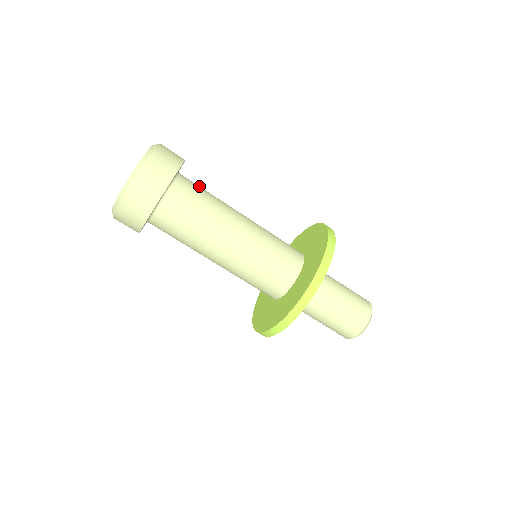
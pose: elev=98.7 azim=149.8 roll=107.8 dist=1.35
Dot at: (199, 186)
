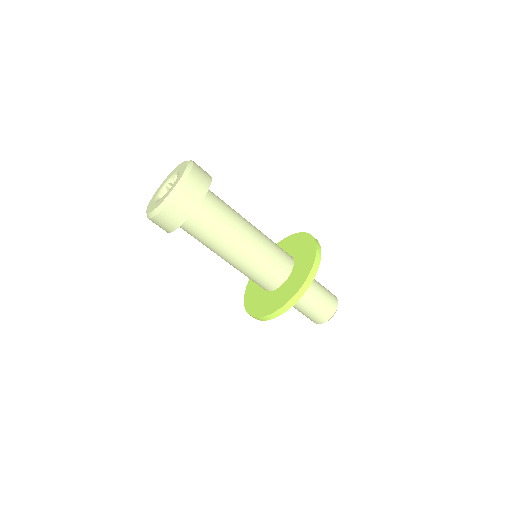
Dot at: occluded
